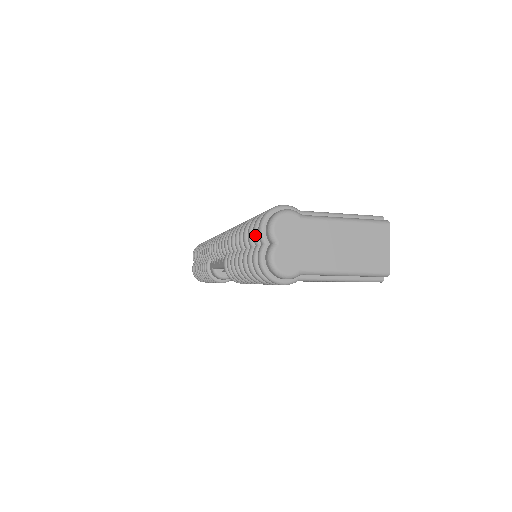
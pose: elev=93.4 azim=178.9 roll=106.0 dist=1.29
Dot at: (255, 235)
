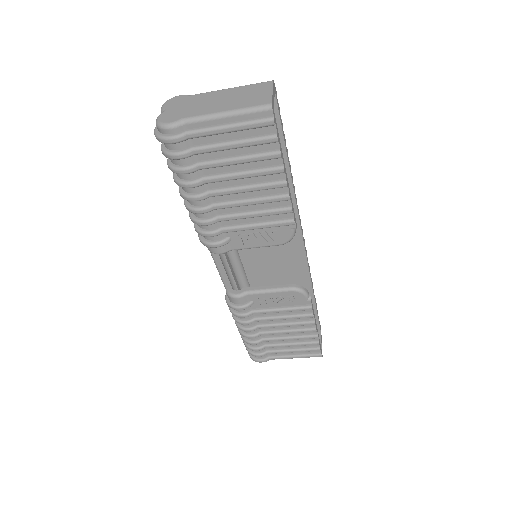
Dot at: occluded
